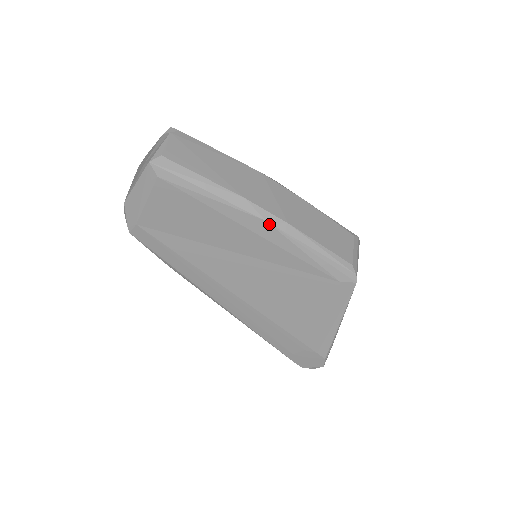
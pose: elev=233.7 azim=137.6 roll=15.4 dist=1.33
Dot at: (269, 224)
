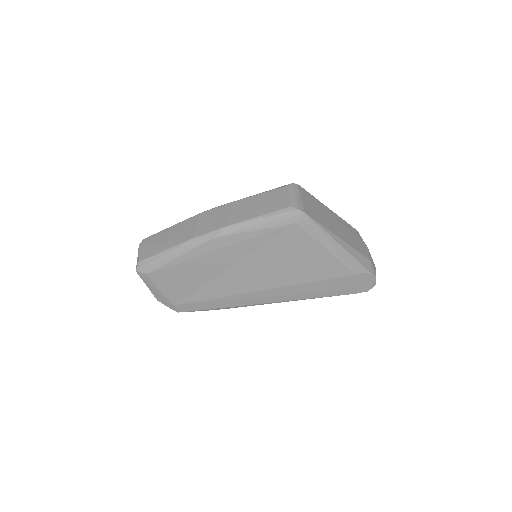
Dot at: (218, 238)
